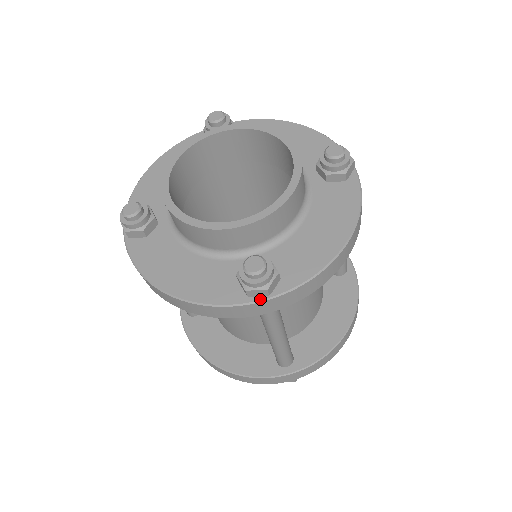
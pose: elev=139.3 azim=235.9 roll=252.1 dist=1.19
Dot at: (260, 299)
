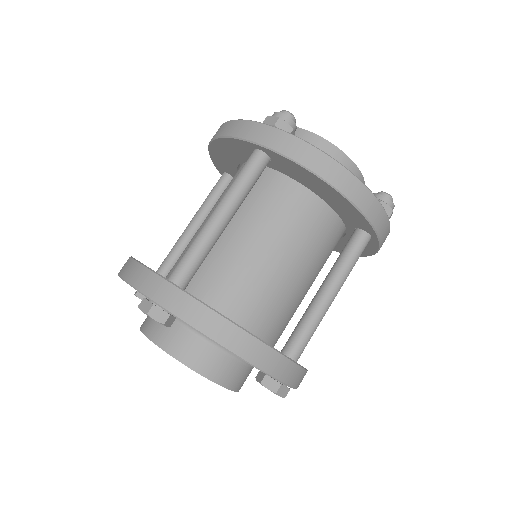
Dot at: (267, 124)
